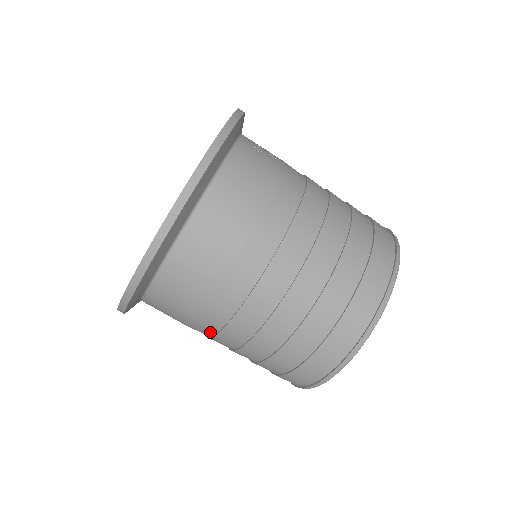
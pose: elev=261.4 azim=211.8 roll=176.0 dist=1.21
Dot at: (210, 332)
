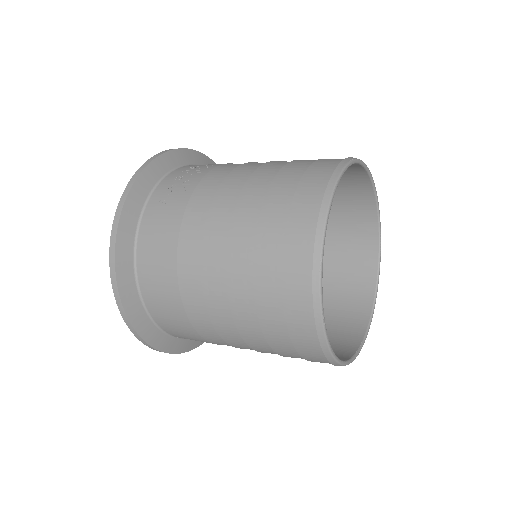
Dot at: occluded
